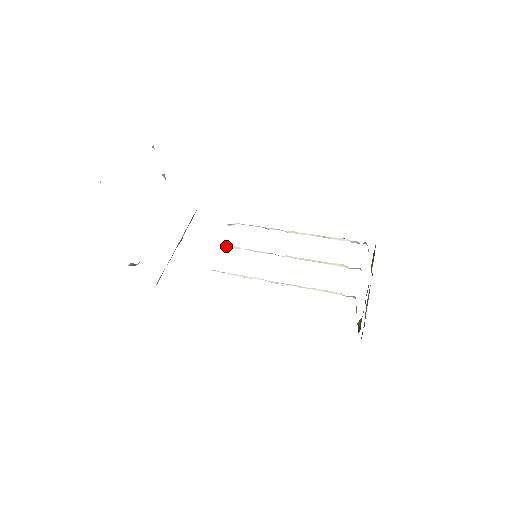
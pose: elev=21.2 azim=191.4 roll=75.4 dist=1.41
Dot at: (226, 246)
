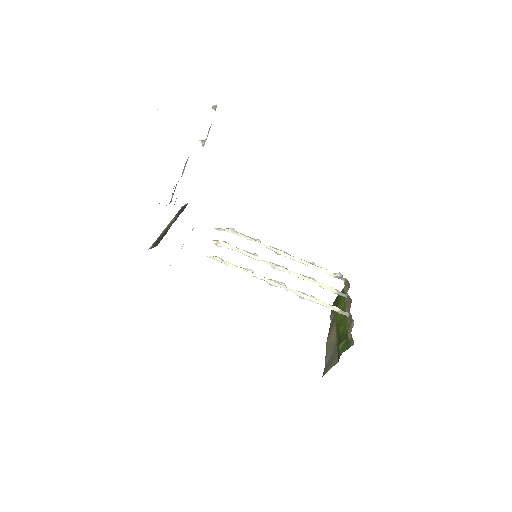
Dot at: (220, 242)
